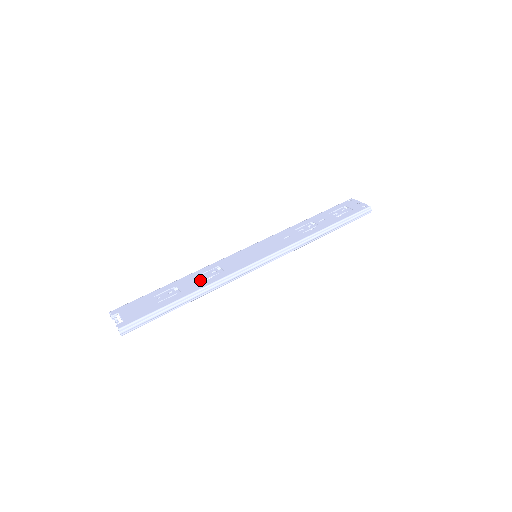
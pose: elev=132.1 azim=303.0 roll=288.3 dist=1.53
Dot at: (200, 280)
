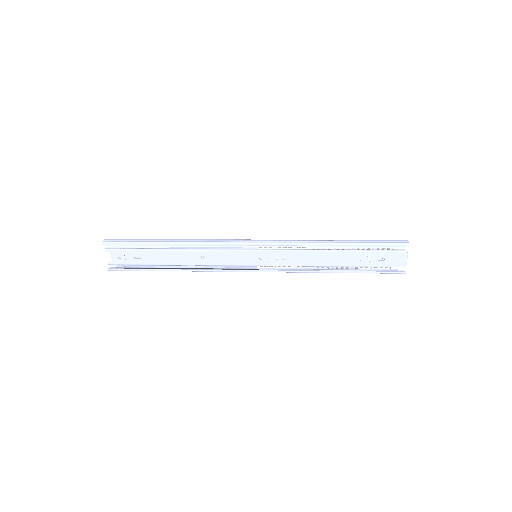
Dot at: occluded
